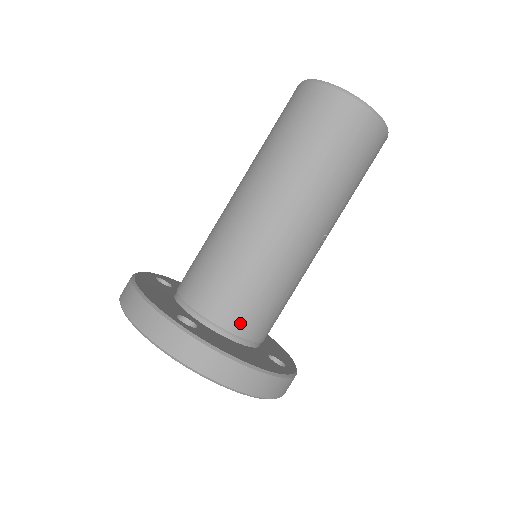
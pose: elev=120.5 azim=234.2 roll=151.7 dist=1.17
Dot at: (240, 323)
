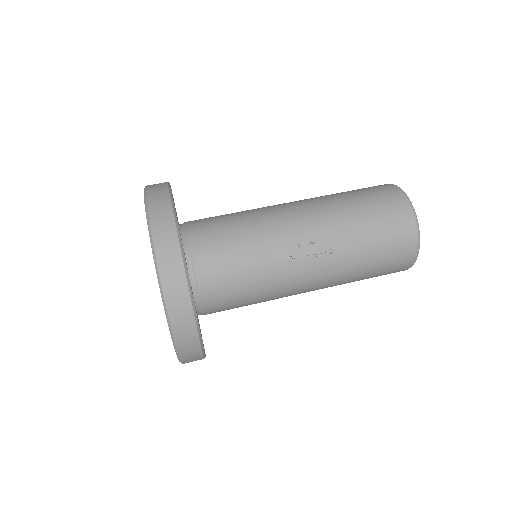
Dot at: (198, 231)
